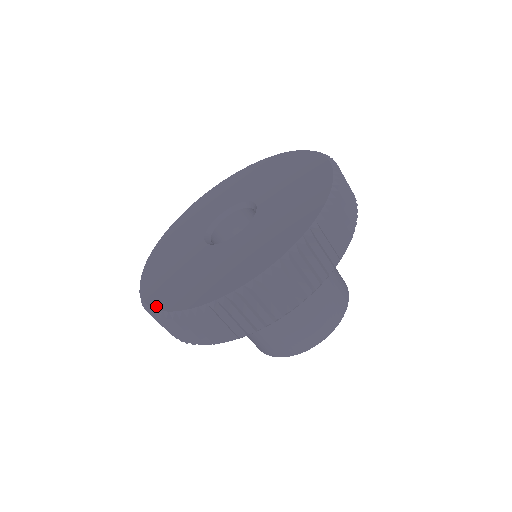
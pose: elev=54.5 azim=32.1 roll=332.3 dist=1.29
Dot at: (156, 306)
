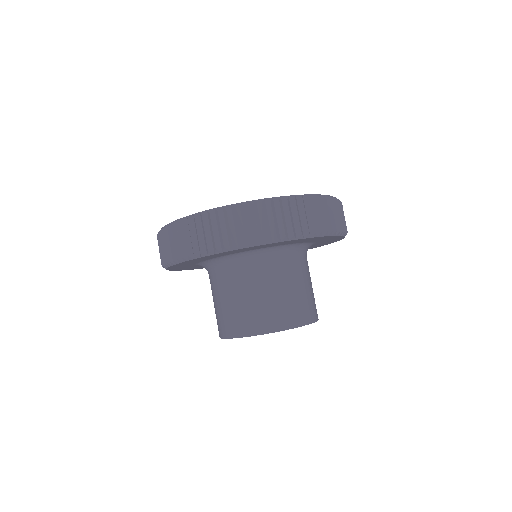
Dot at: (233, 204)
